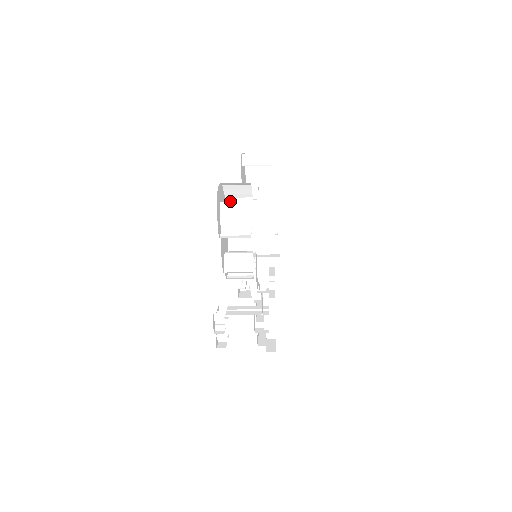
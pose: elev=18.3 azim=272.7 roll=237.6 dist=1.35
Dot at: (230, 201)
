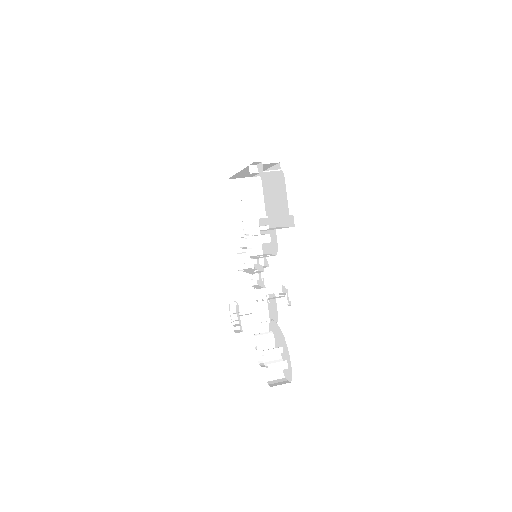
Dot at: occluded
